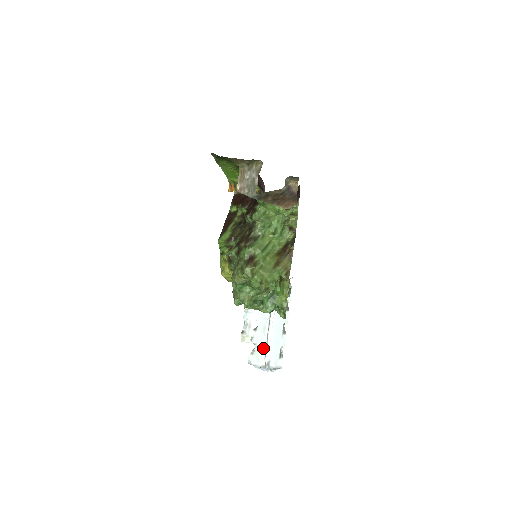
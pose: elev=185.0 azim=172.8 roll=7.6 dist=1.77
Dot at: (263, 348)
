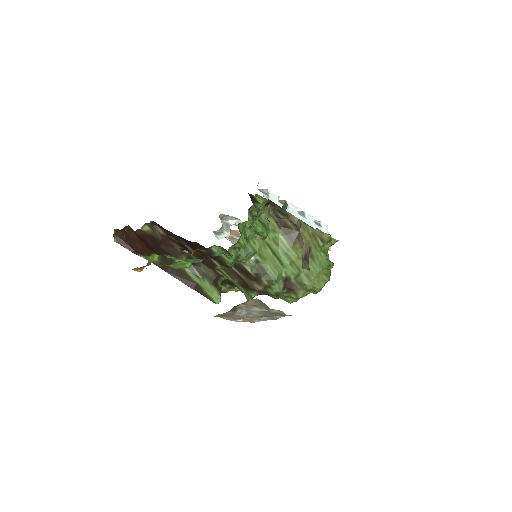
Dot at: occluded
